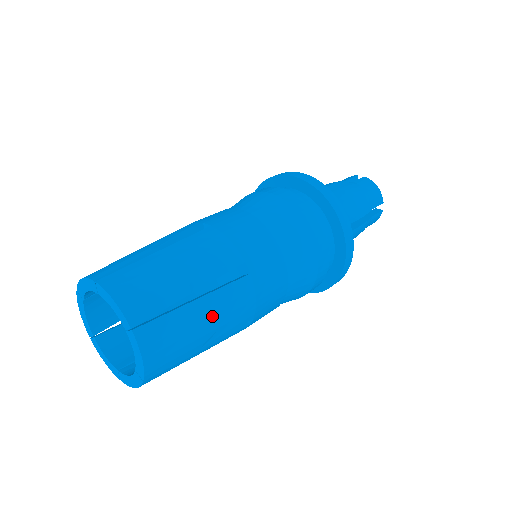
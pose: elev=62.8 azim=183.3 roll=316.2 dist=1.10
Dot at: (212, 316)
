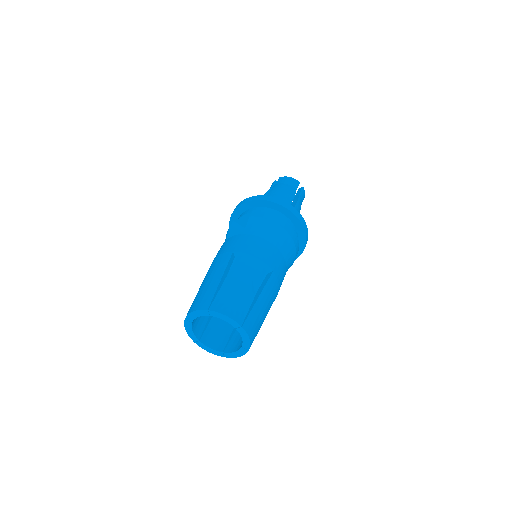
Dot at: occluded
